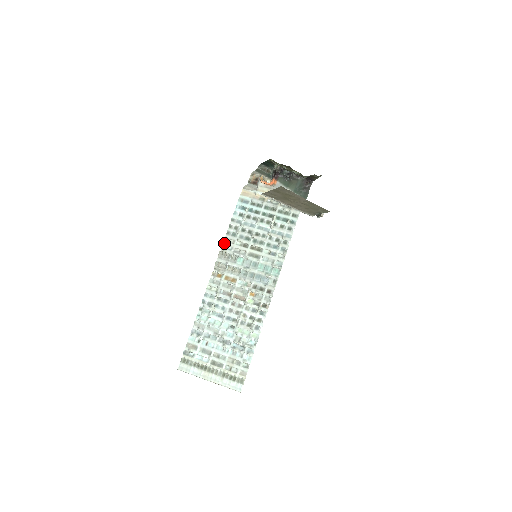
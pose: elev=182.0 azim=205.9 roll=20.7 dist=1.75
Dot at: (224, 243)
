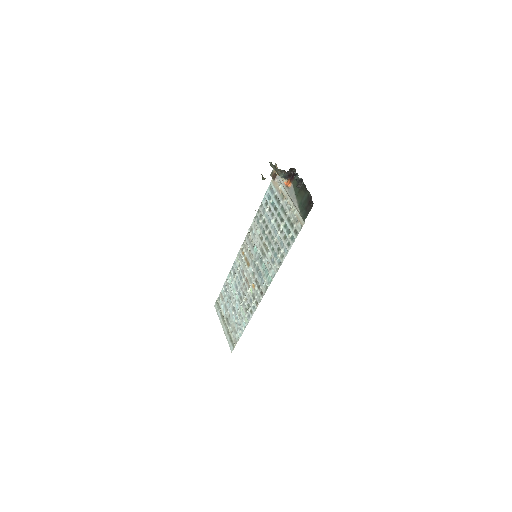
Dot at: (251, 225)
